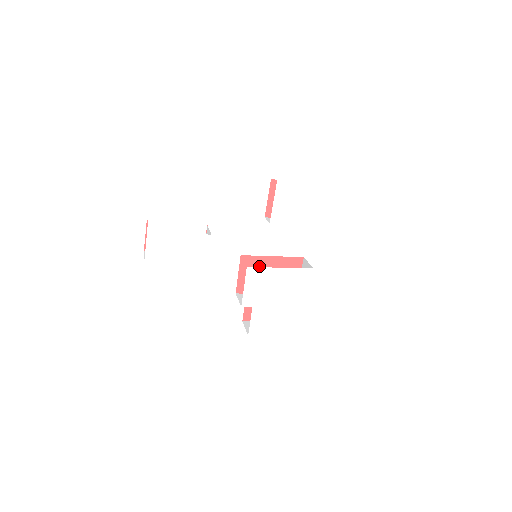
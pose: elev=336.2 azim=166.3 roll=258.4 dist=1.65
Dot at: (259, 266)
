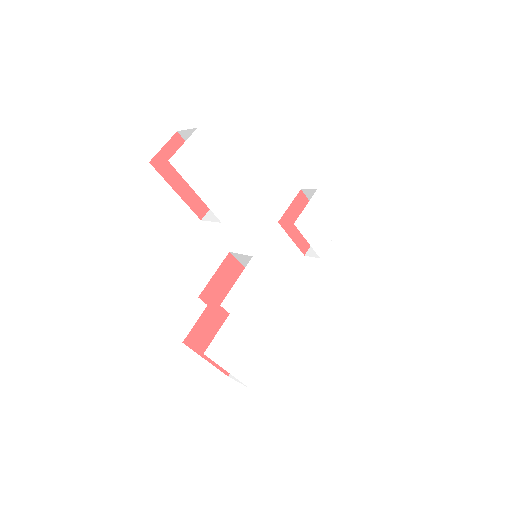
Dot at: occluded
